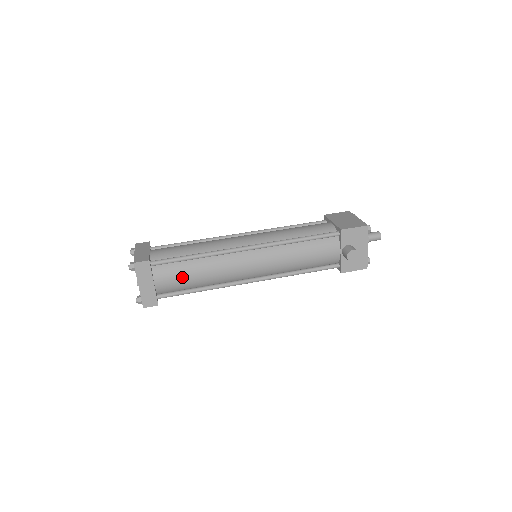
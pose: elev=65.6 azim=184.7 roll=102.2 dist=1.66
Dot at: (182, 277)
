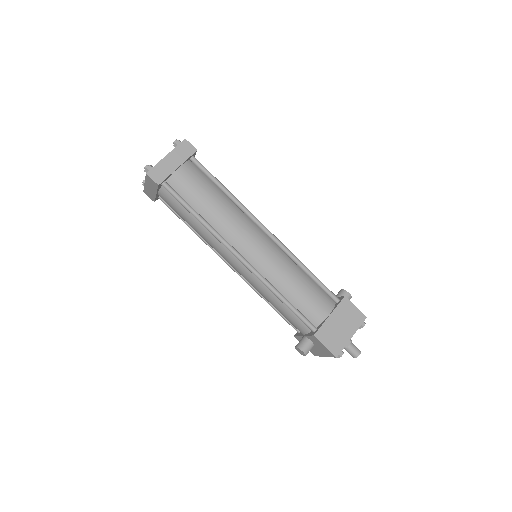
Dot at: (179, 213)
